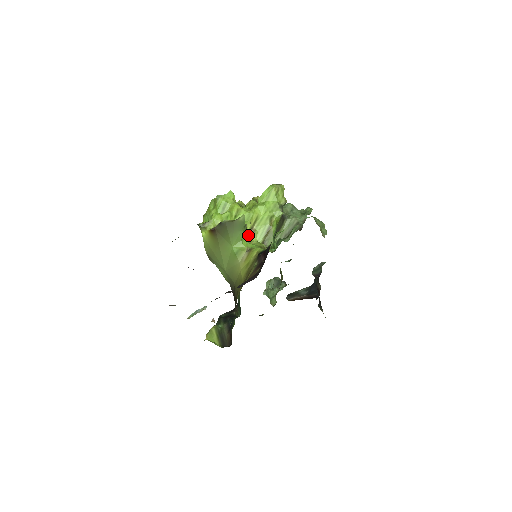
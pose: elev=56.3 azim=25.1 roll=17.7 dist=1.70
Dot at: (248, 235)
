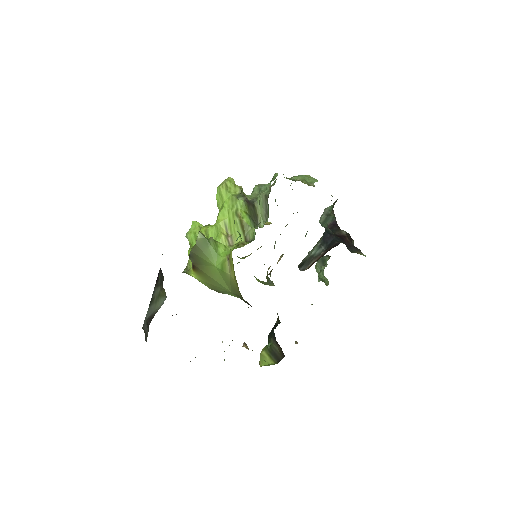
Dot at: (222, 245)
